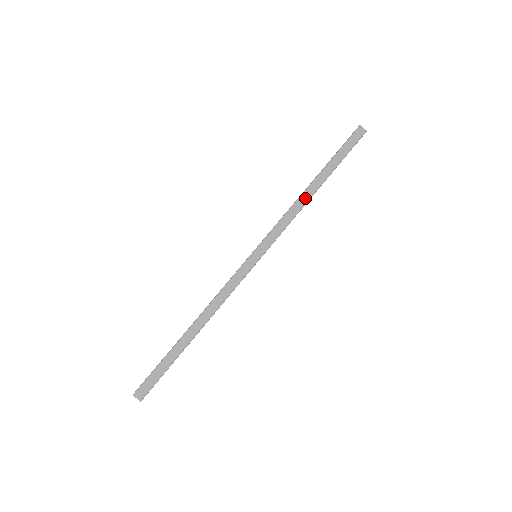
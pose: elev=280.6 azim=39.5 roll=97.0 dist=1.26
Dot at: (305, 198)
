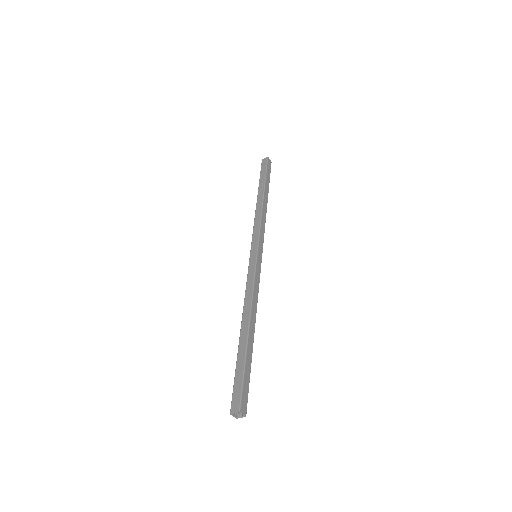
Dot at: (259, 206)
